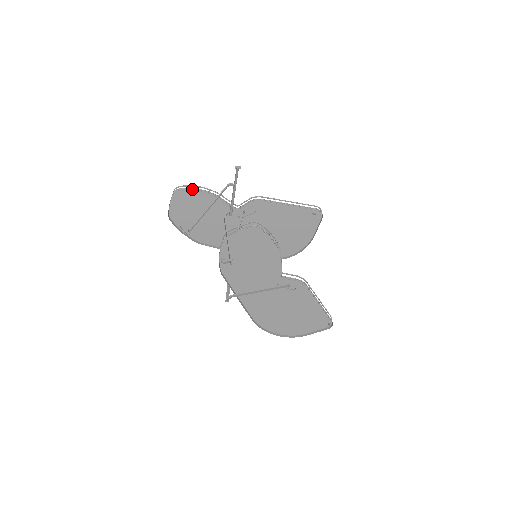
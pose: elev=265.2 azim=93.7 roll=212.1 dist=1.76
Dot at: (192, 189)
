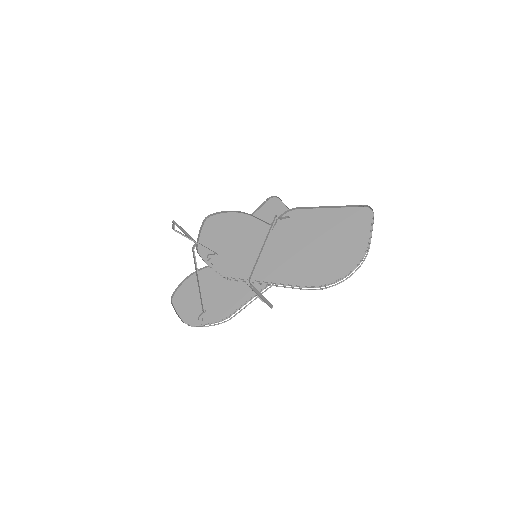
Dot at: (181, 285)
